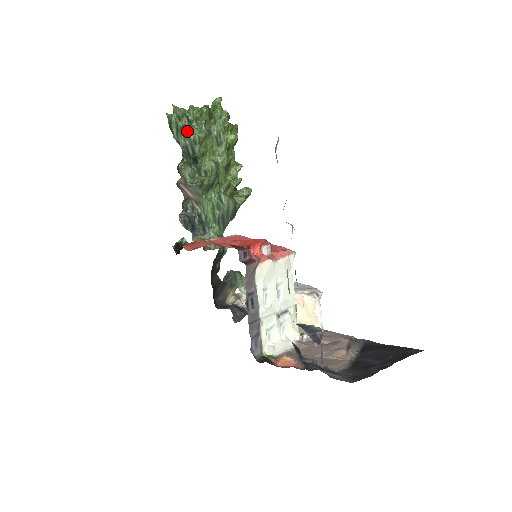
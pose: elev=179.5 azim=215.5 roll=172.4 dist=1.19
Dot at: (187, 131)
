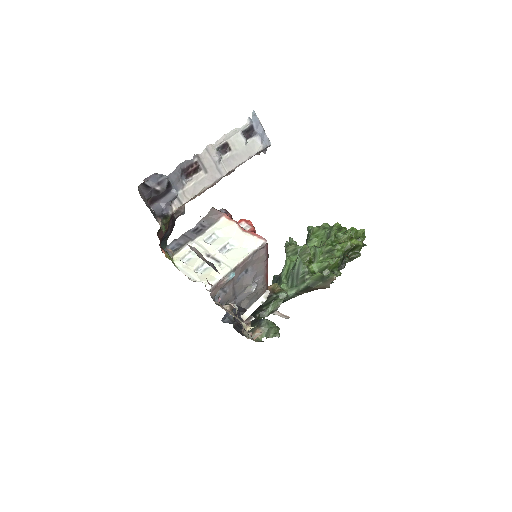
Dot at: (311, 226)
